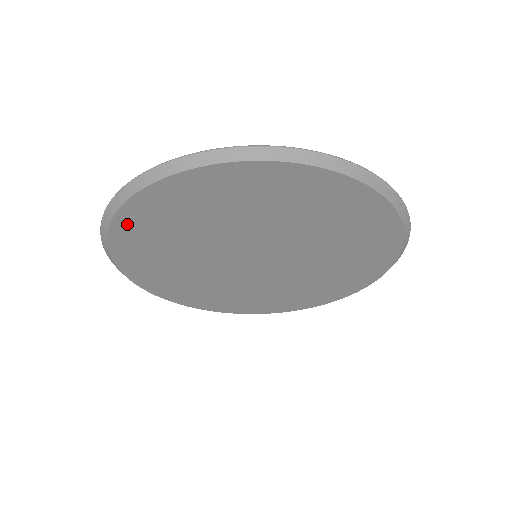
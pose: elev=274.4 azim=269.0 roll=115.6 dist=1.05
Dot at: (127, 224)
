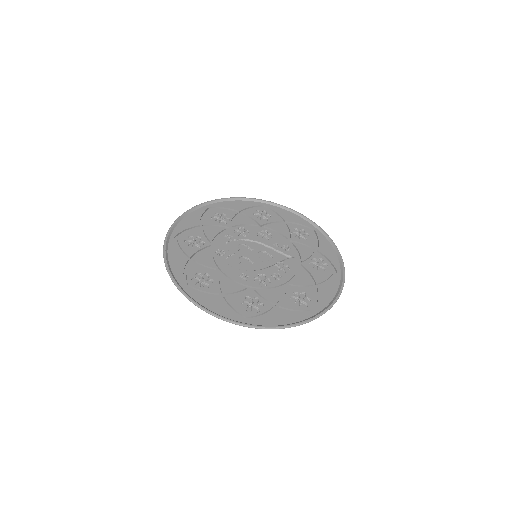
Dot at: occluded
